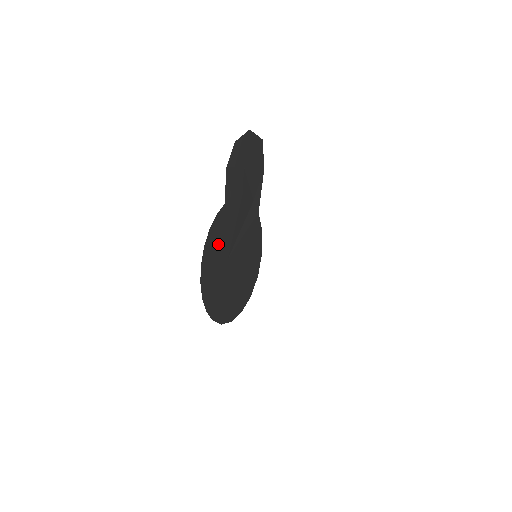
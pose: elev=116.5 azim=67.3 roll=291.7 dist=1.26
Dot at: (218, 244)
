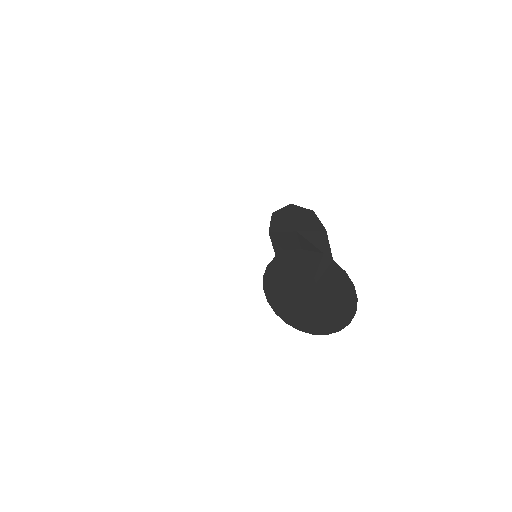
Dot at: (286, 286)
